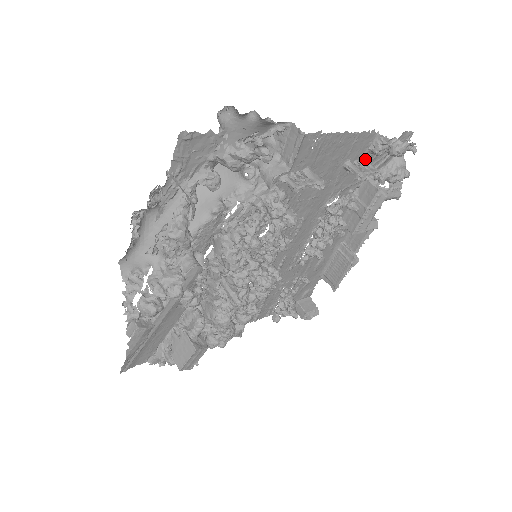
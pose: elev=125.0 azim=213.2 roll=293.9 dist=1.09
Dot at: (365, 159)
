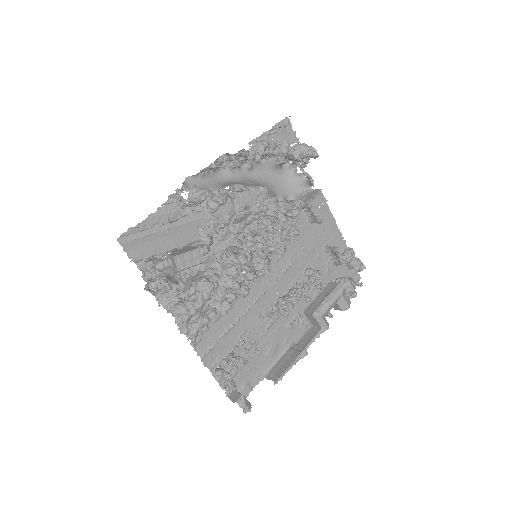
Dot at: (335, 260)
